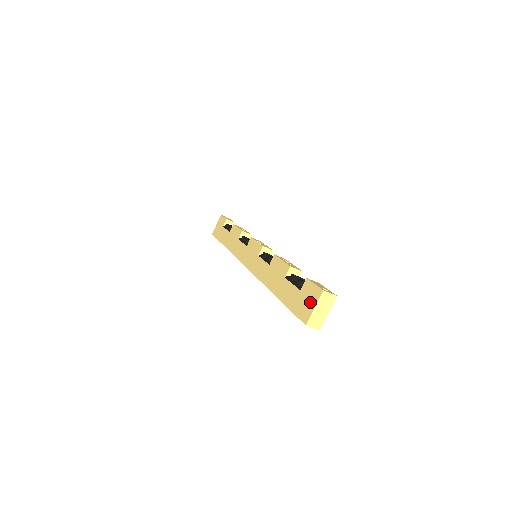
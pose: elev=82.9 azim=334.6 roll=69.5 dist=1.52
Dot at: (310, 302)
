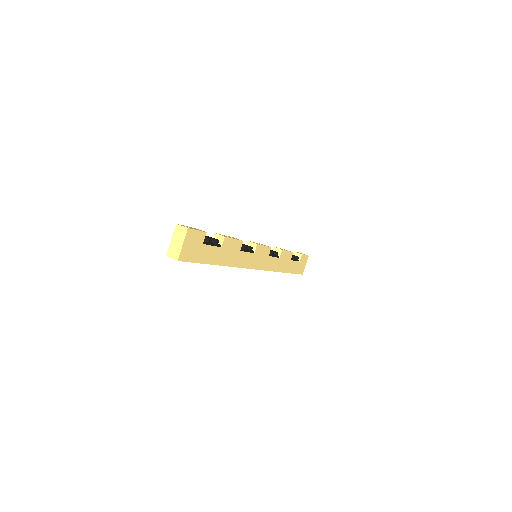
Dot at: occluded
